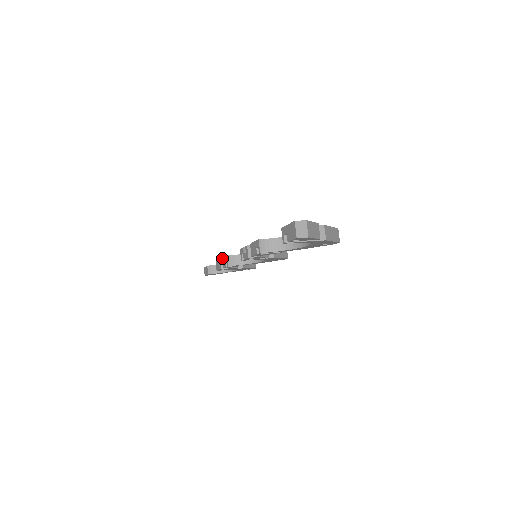
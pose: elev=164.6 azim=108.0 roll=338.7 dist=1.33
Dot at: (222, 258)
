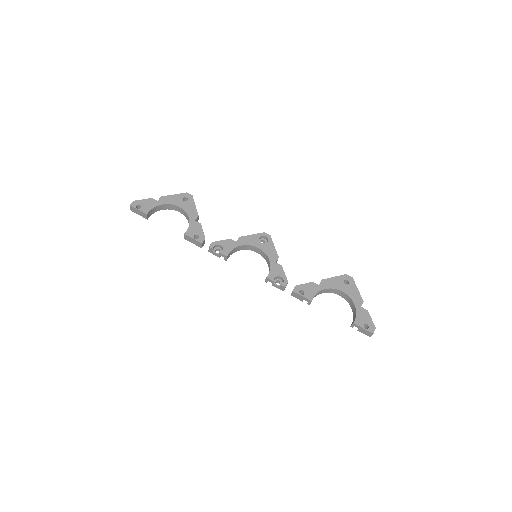
Dot at: (211, 248)
